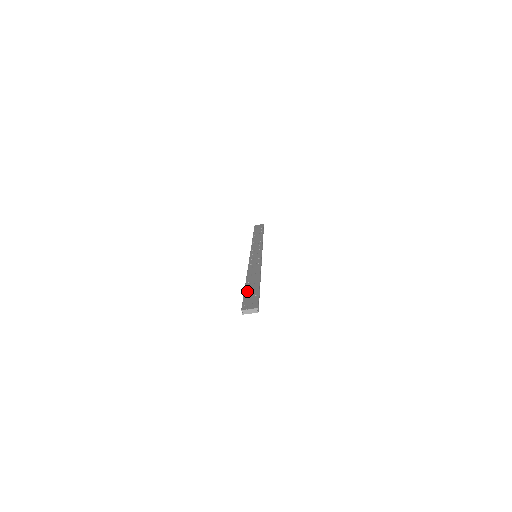
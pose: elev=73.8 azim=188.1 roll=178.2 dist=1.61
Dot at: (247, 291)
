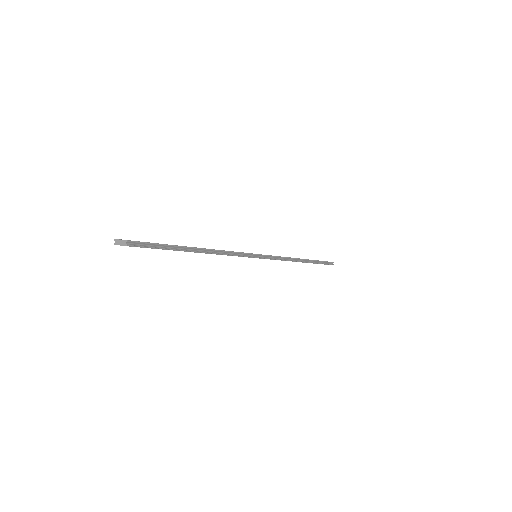
Dot at: occluded
